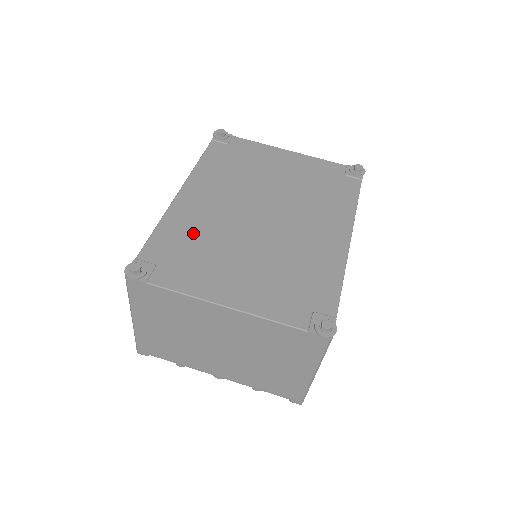
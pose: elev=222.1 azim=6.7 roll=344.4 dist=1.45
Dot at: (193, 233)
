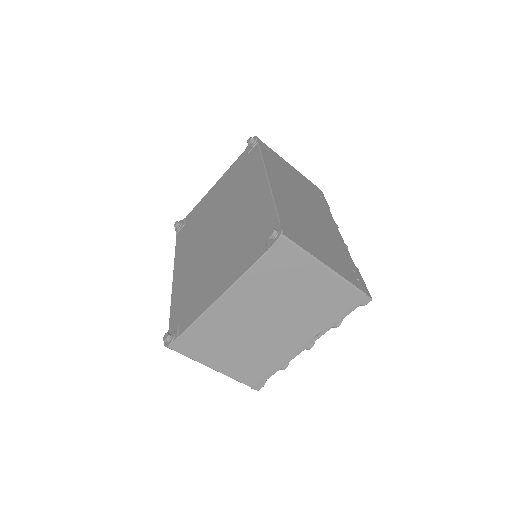
Dot at: (188, 286)
